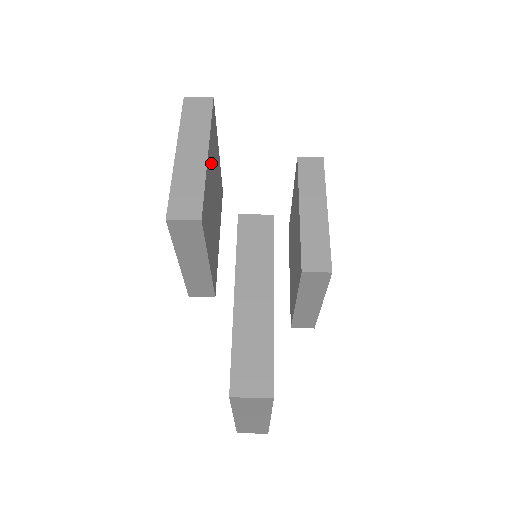
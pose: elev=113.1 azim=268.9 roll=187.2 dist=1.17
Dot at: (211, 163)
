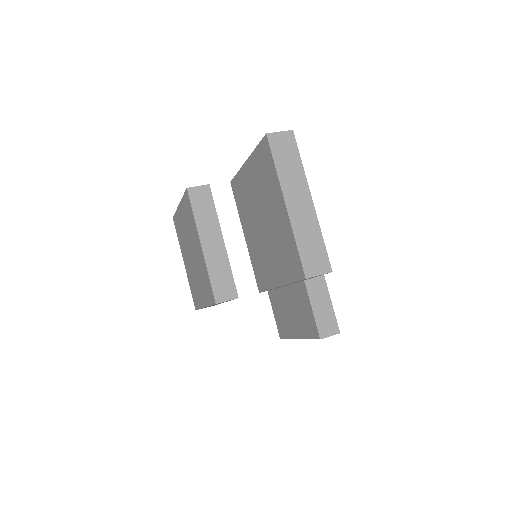
Dot at: occluded
